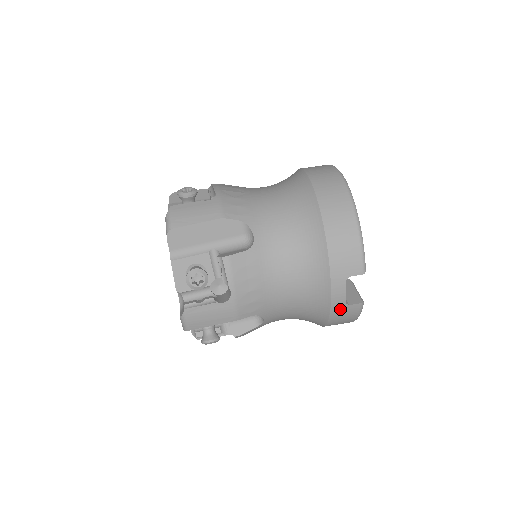
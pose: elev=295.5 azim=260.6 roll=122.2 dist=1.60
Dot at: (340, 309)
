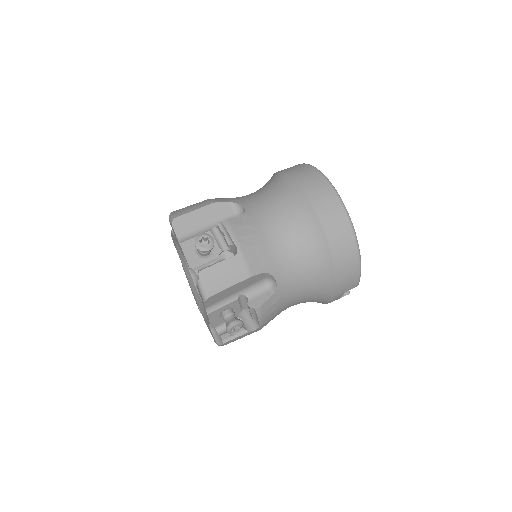
Dot at: occluded
